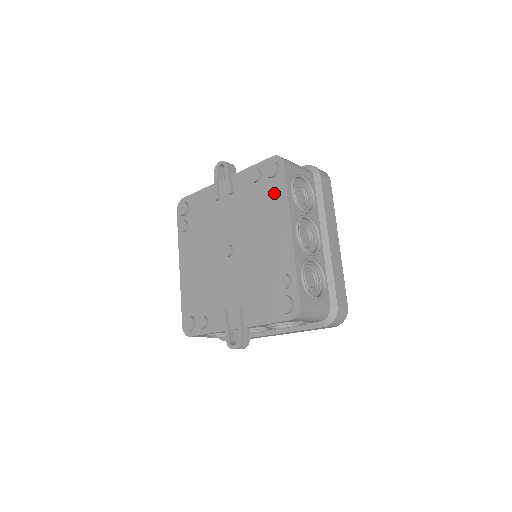
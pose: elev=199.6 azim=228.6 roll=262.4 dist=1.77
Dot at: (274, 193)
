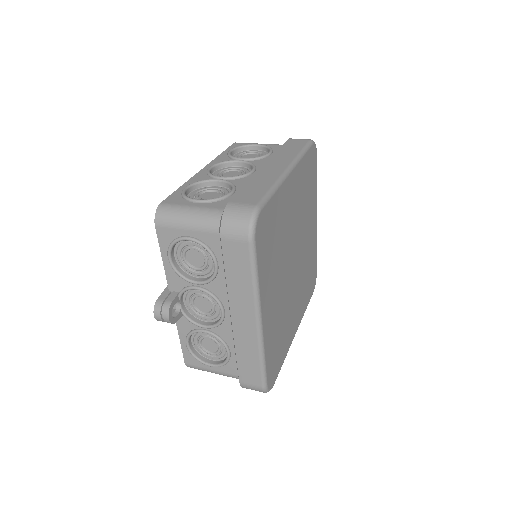
Dot at: occluded
